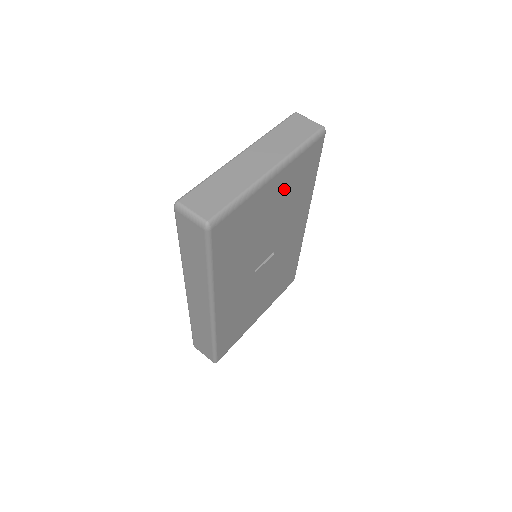
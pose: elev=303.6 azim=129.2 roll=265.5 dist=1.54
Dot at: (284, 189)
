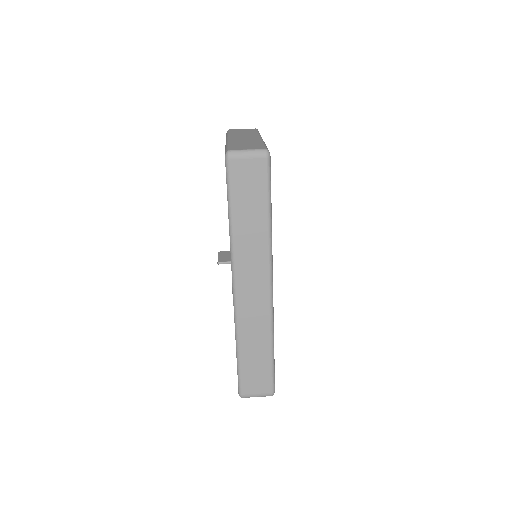
Dot at: occluded
